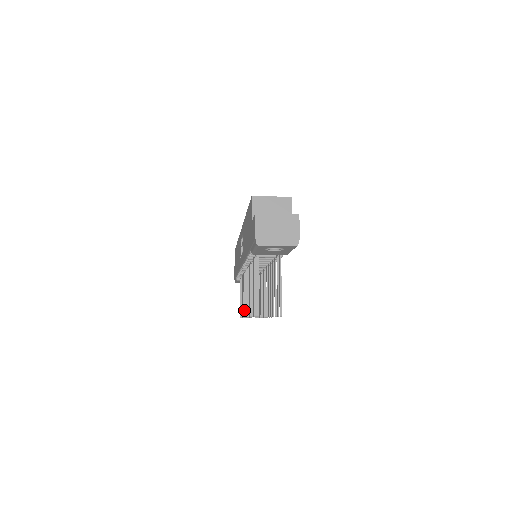
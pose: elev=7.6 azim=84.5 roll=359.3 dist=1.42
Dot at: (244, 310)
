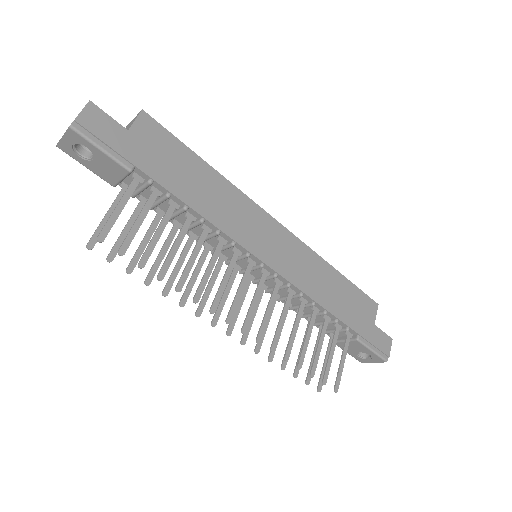
Dot at: occluded
